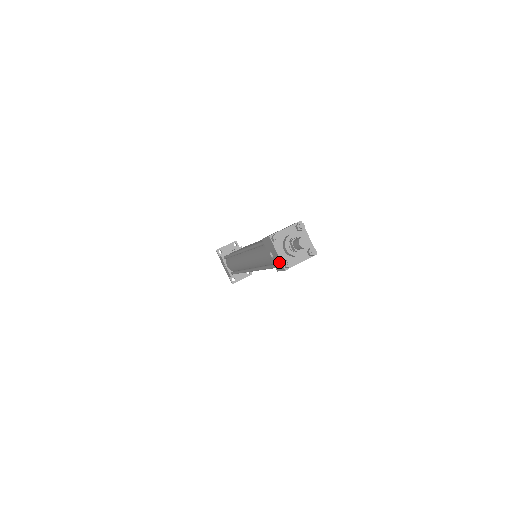
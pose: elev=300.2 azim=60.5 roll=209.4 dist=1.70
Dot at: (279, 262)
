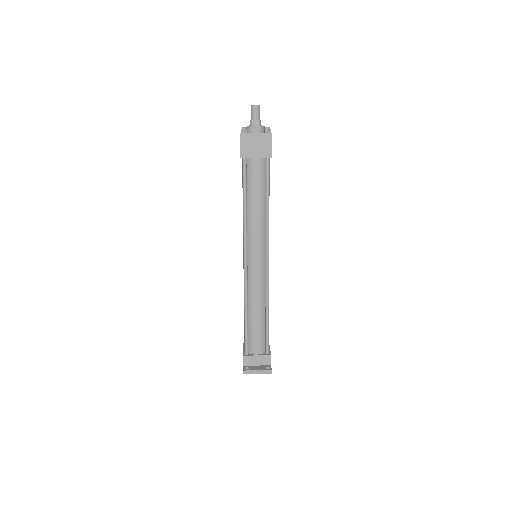
Dot at: occluded
